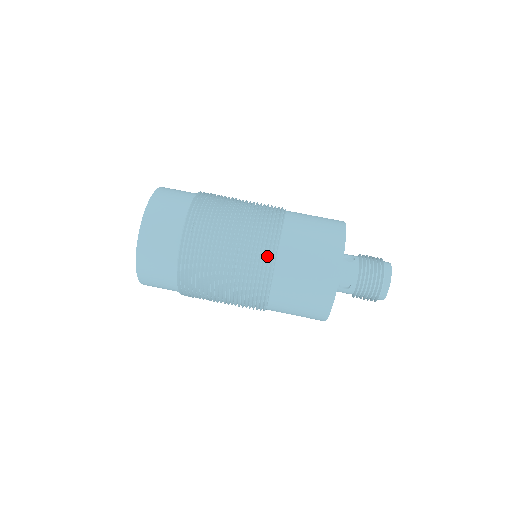
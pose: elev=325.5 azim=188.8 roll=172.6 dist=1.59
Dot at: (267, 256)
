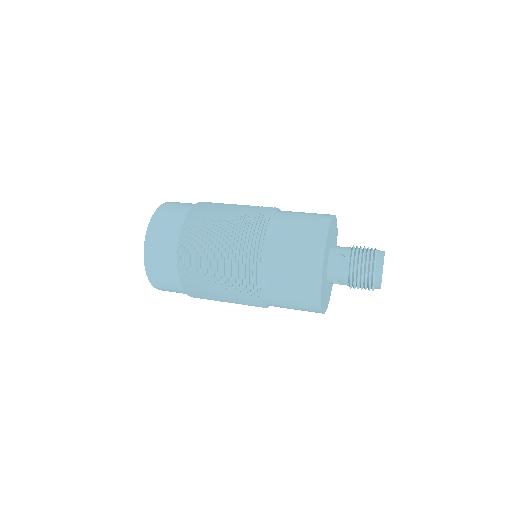
Dot at: (252, 284)
